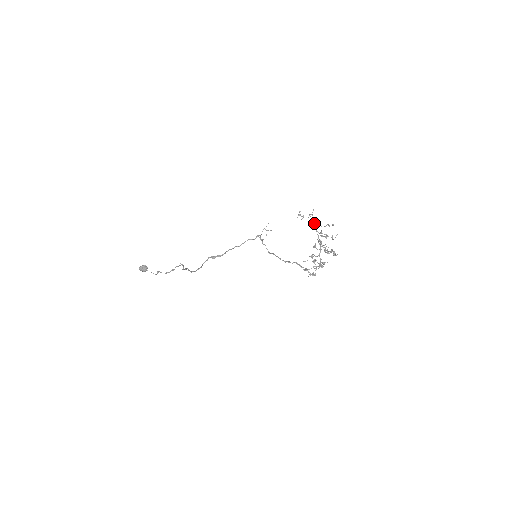
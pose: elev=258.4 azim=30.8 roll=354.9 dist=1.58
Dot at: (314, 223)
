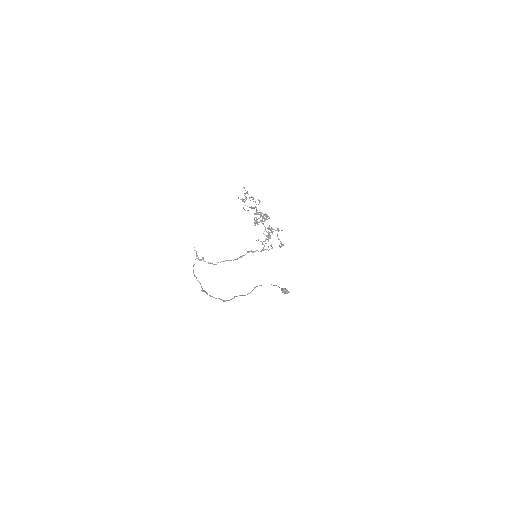
Dot at: occluded
